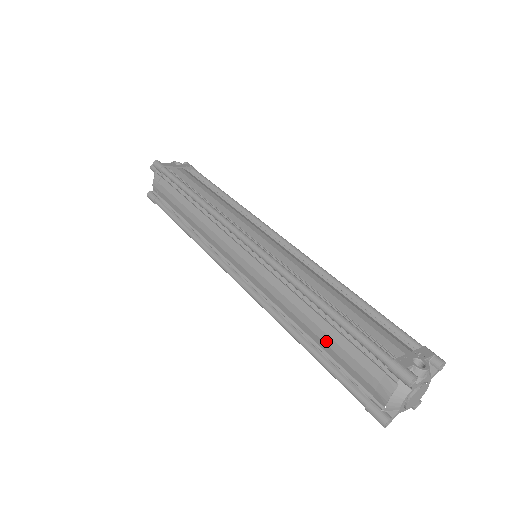
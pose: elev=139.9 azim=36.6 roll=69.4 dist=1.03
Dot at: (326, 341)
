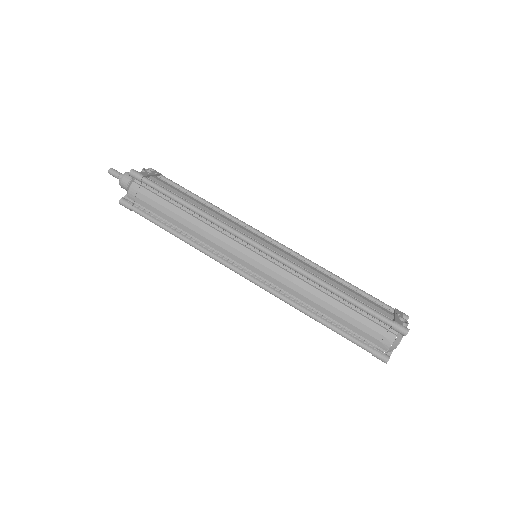
Dot at: (341, 316)
